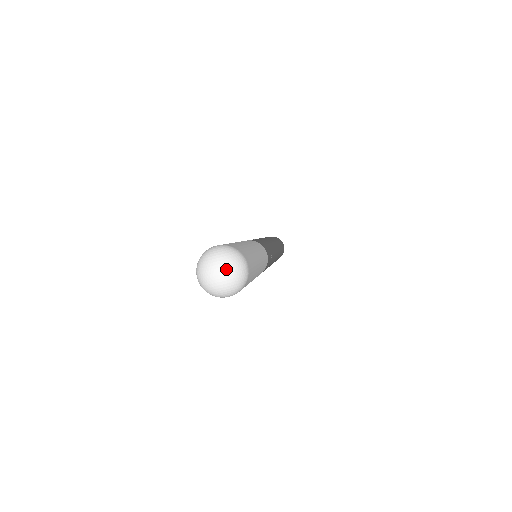
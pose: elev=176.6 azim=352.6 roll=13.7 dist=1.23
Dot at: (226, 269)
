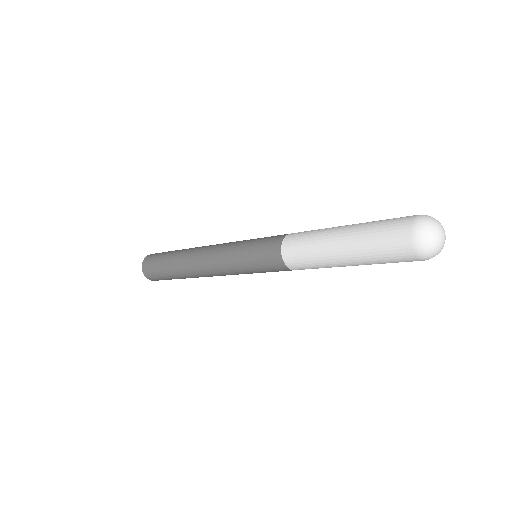
Dot at: (444, 230)
